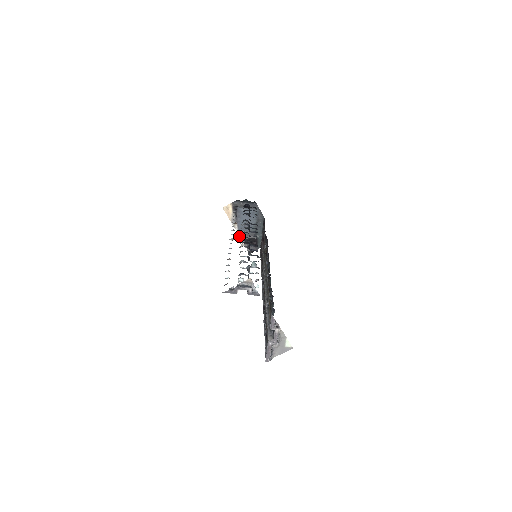
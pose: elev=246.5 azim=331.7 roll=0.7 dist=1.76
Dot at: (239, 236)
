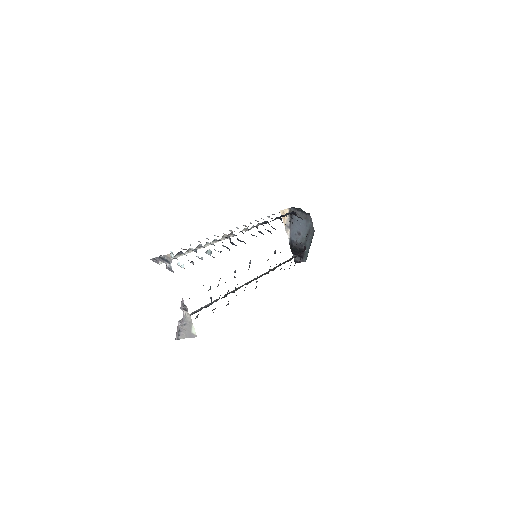
Dot at: (289, 243)
